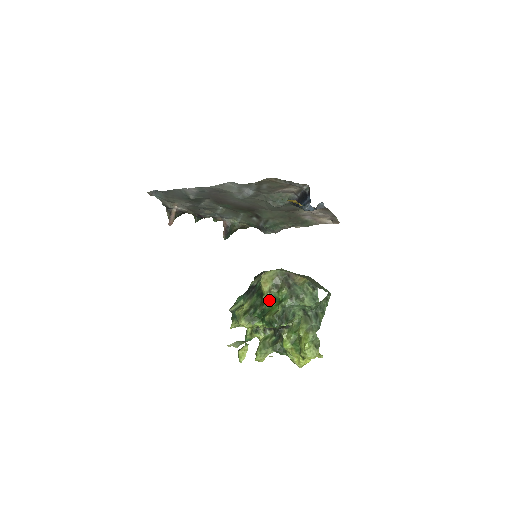
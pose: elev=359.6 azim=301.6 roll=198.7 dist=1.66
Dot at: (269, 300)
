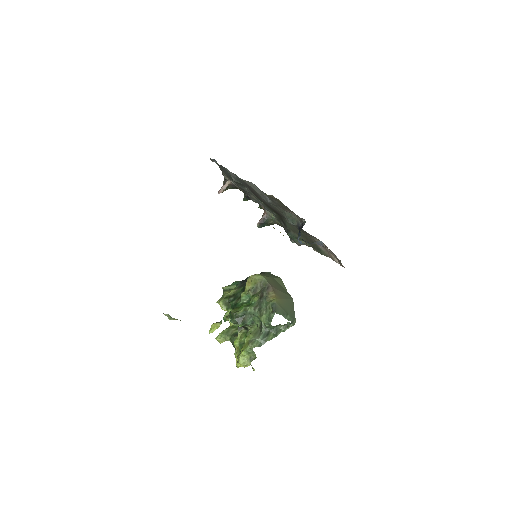
Dot at: (245, 298)
